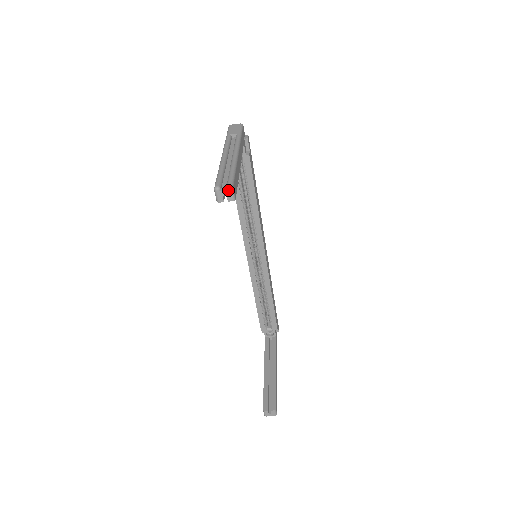
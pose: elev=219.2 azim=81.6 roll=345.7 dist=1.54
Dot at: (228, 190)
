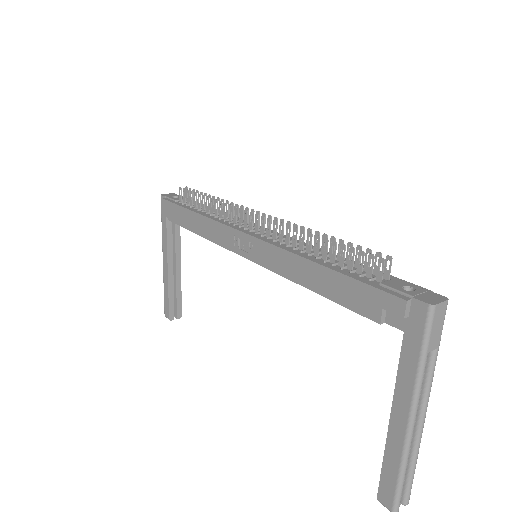
Dot at: (402, 504)
